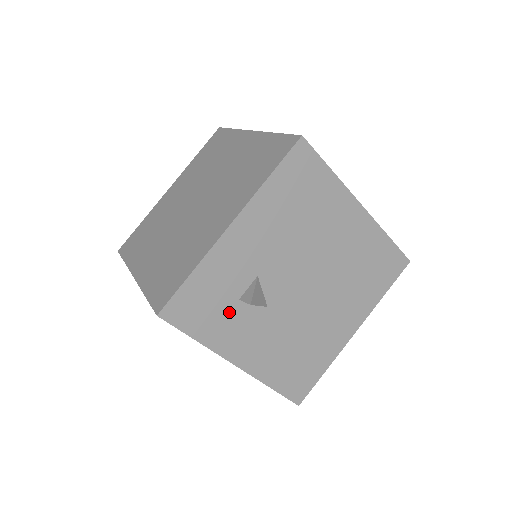
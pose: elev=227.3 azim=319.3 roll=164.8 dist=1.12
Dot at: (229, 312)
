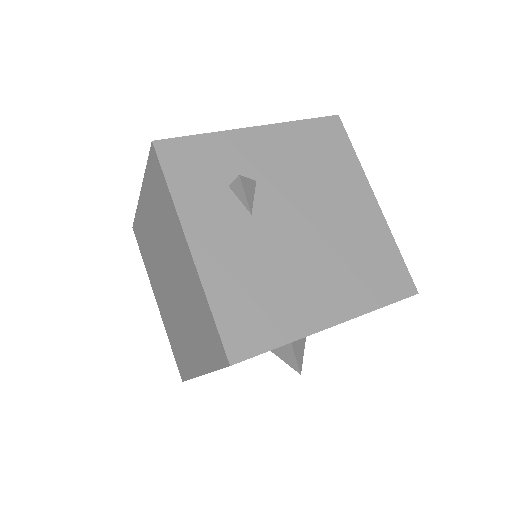
Dot at: (214, 190)
